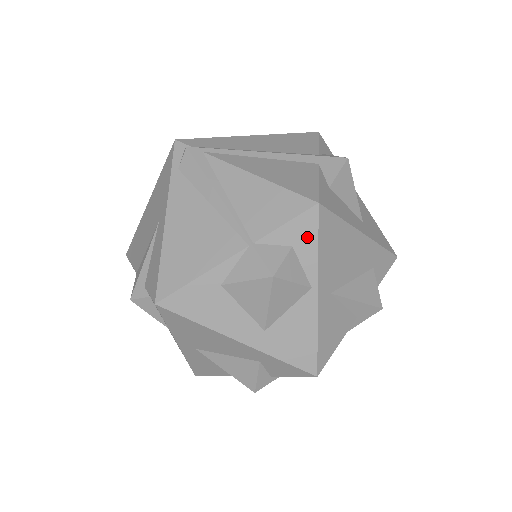
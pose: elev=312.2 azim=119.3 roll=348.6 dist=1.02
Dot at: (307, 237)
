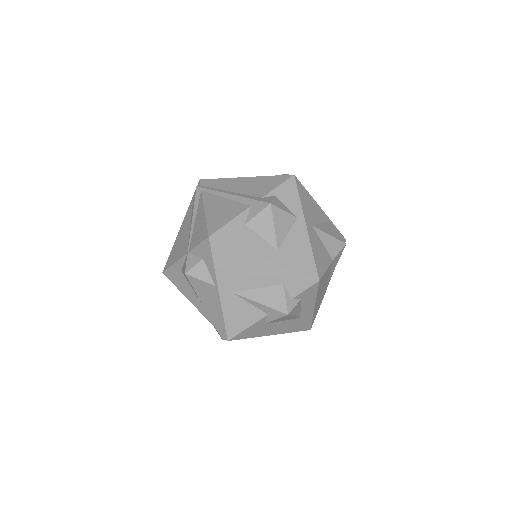
Dot at: (208, 255)
